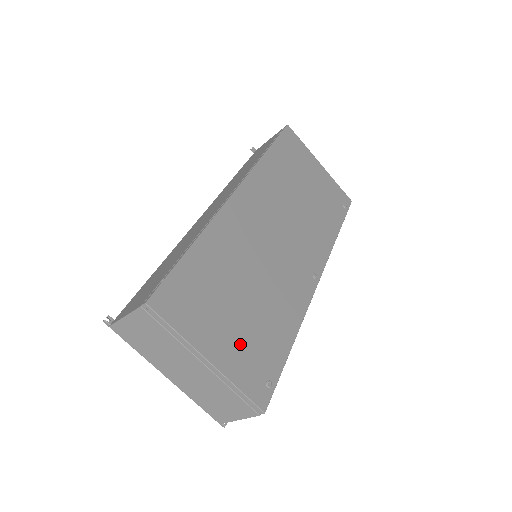
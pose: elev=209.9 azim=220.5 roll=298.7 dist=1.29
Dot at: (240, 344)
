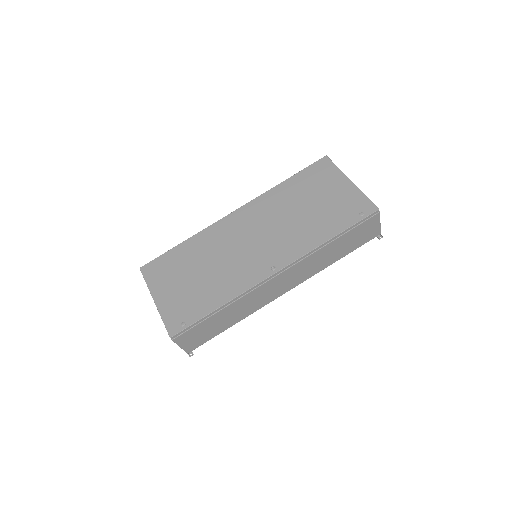
Dot at: (178, 298)
